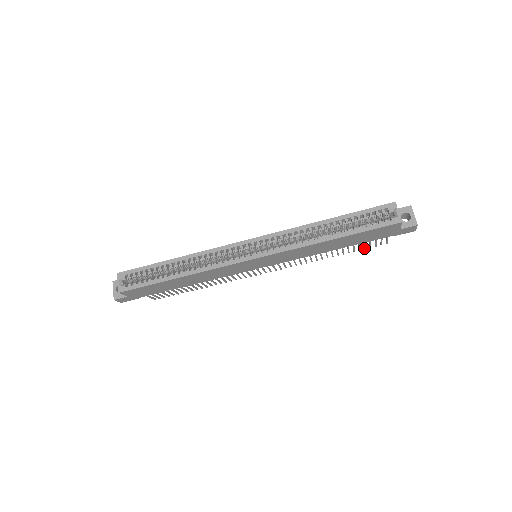
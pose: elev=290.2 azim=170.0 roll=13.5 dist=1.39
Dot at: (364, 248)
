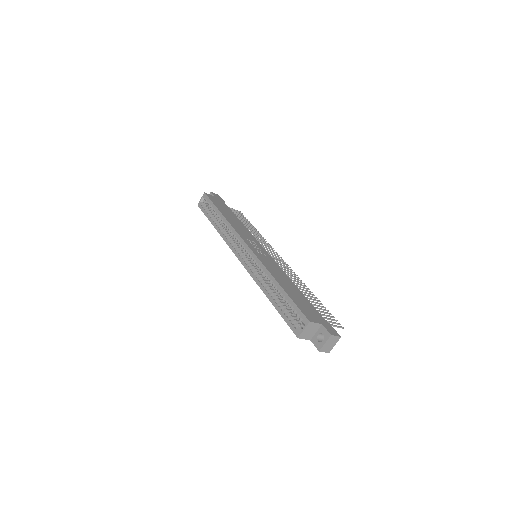
Dot at: occluded
